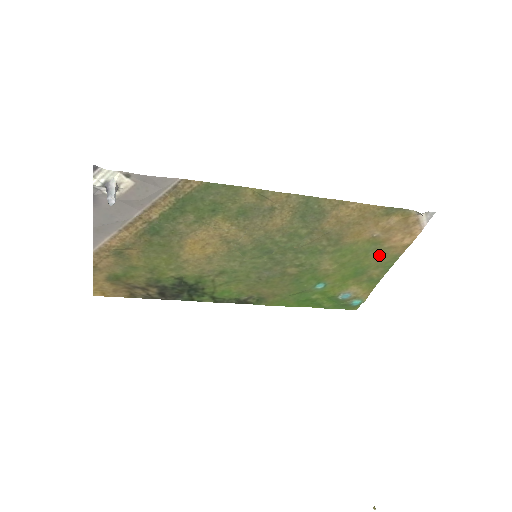
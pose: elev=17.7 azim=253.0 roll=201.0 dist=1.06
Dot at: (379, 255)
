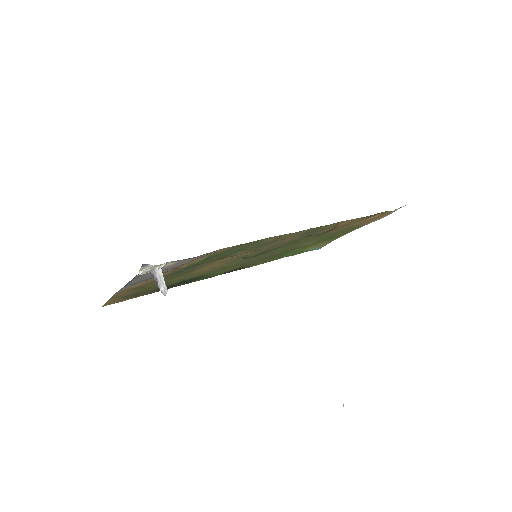
Dot at: (350, 229)
